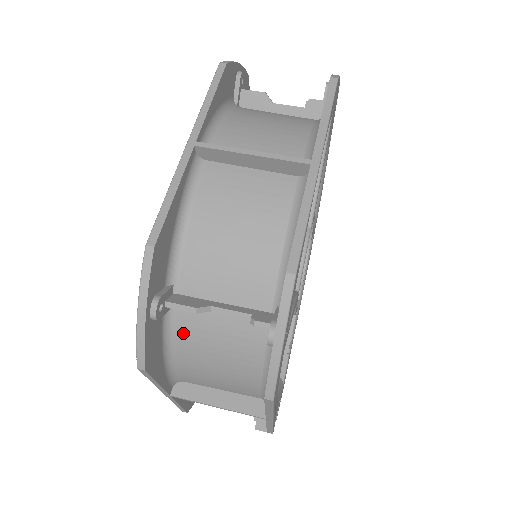
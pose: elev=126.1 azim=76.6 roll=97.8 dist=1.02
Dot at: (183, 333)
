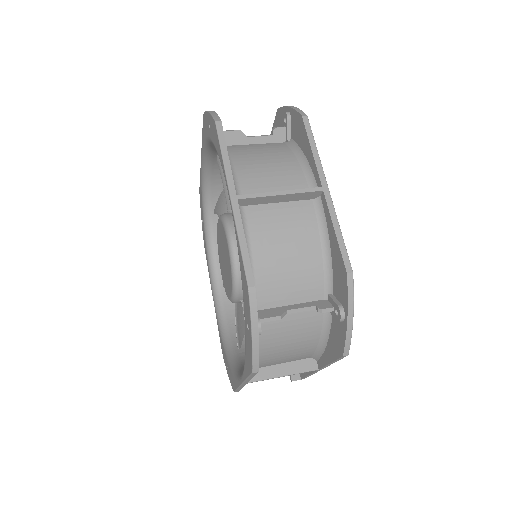
Dot at: (263, 336)
